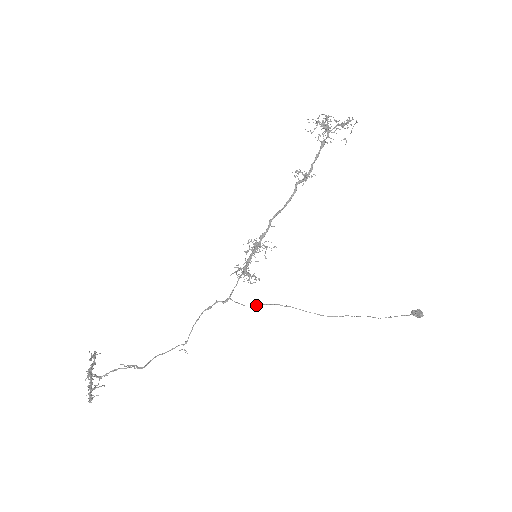
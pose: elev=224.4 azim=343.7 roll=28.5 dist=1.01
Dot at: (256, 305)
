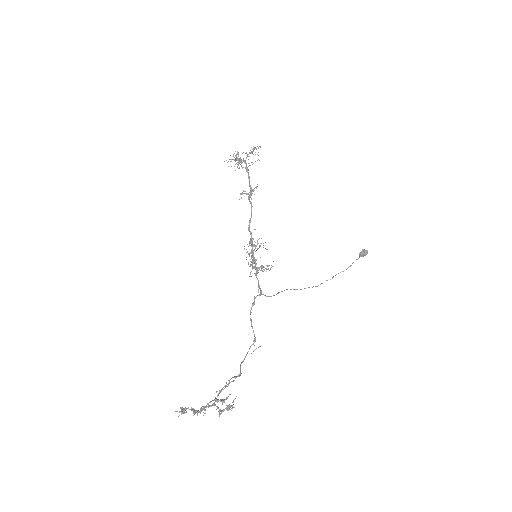
Dot at: (276, 294)
